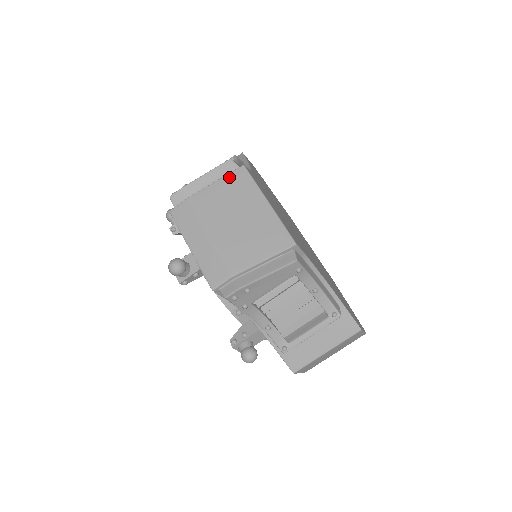
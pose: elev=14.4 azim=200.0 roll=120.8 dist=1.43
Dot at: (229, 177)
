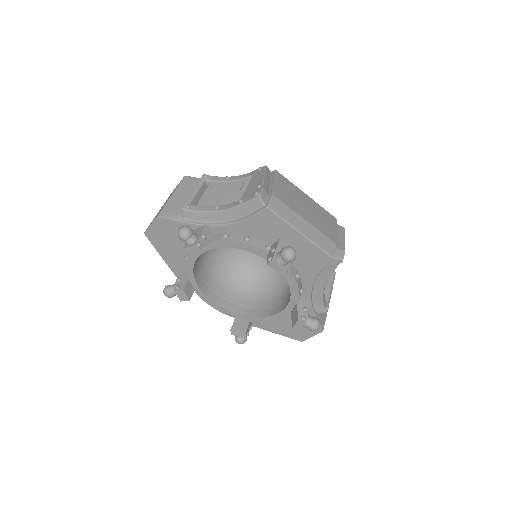
Dot at: (278, 178)
